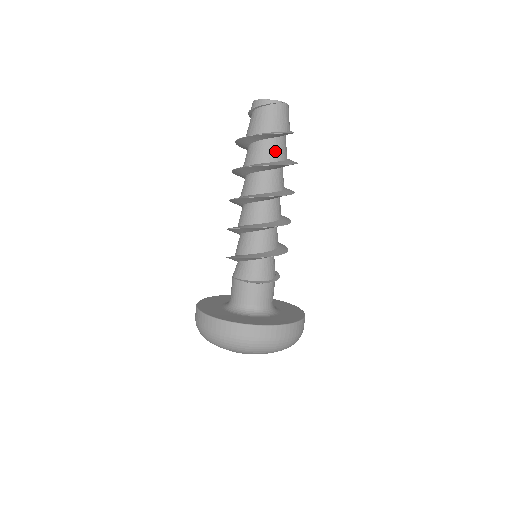
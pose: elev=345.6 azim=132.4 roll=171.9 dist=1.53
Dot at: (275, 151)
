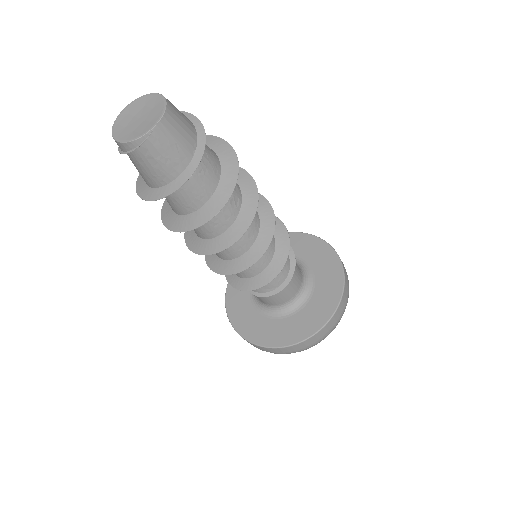
Dot at: (196, 191)
